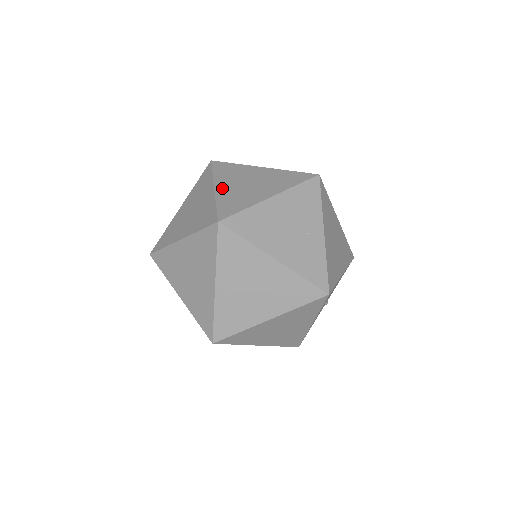
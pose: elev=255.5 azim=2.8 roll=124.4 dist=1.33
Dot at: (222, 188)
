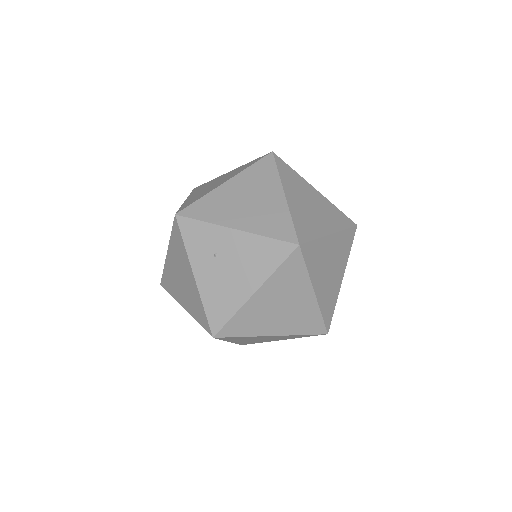
Dot at: occluded
